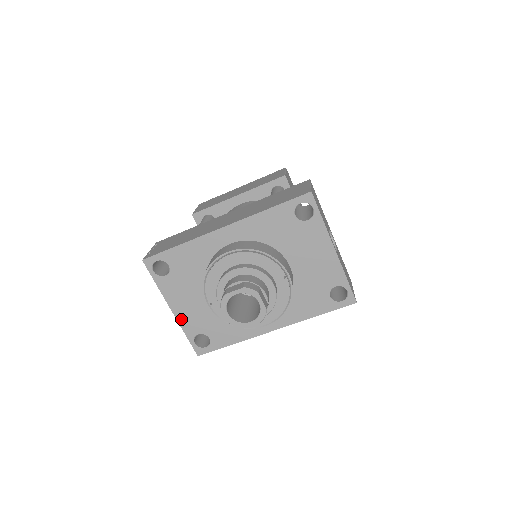
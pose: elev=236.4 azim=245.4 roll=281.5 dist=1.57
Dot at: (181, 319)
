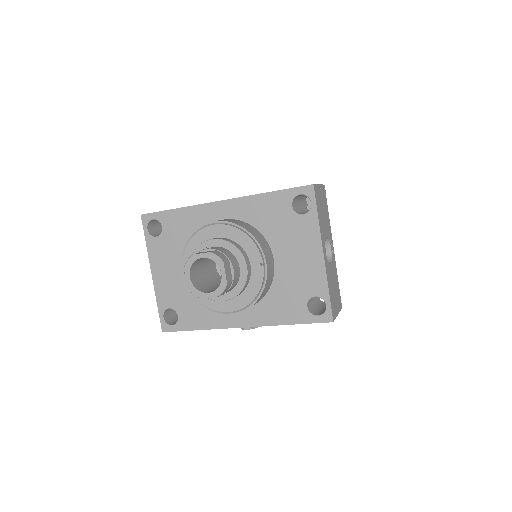
Dot at: (158, 287)
